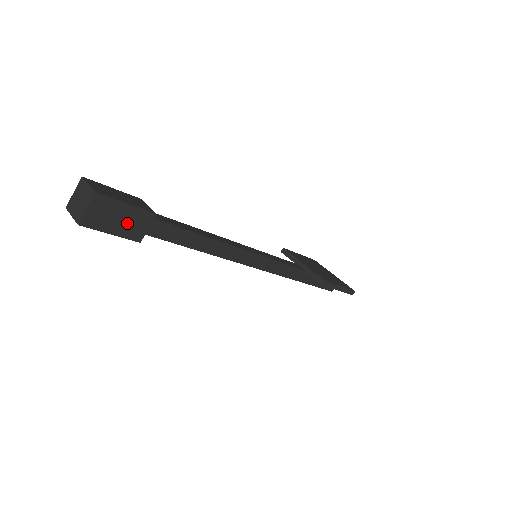
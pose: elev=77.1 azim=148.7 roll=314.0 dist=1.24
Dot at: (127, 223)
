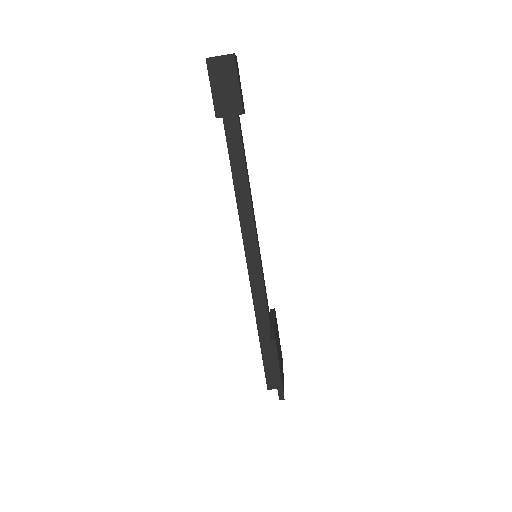
Dot at: (225, 95)
